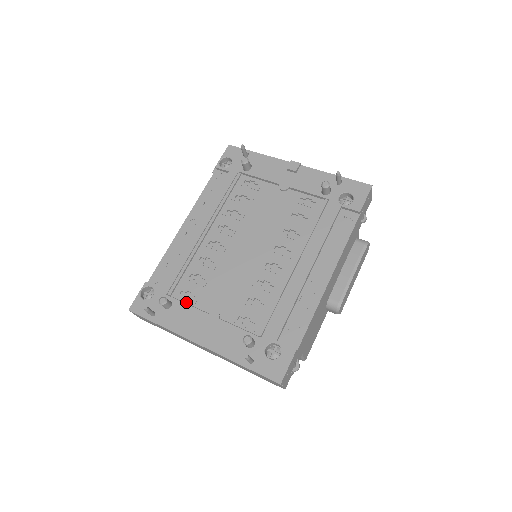
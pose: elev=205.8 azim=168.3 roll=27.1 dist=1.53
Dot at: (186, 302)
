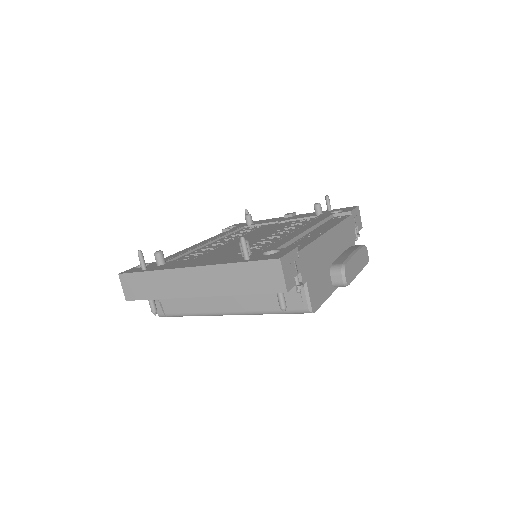
Dot at: occluded
